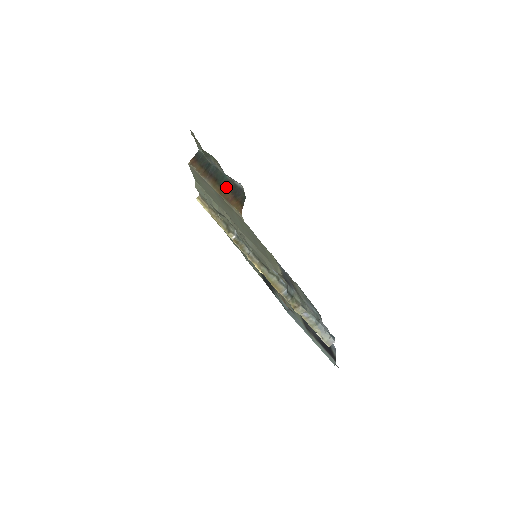
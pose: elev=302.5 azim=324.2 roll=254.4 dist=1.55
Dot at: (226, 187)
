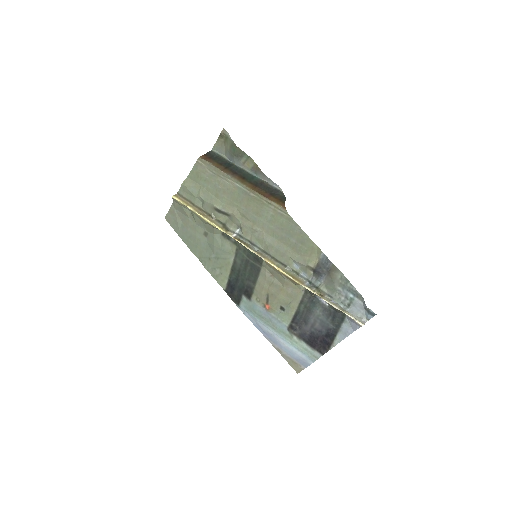
Dot at: (259, 186)
